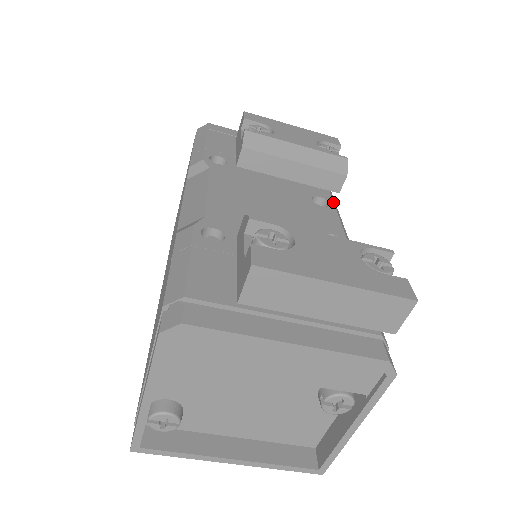
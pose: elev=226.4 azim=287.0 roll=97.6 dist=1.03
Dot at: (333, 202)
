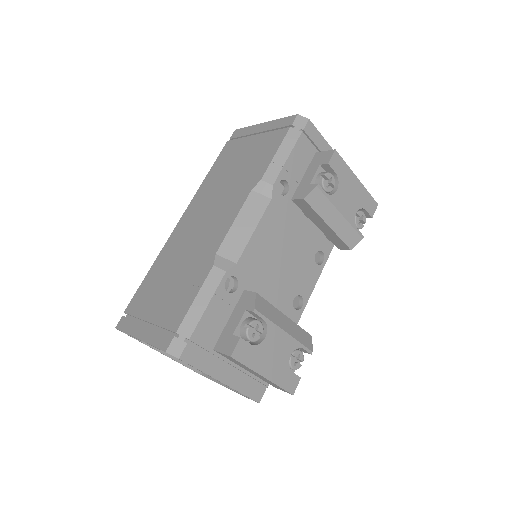
Dot at: occluded
